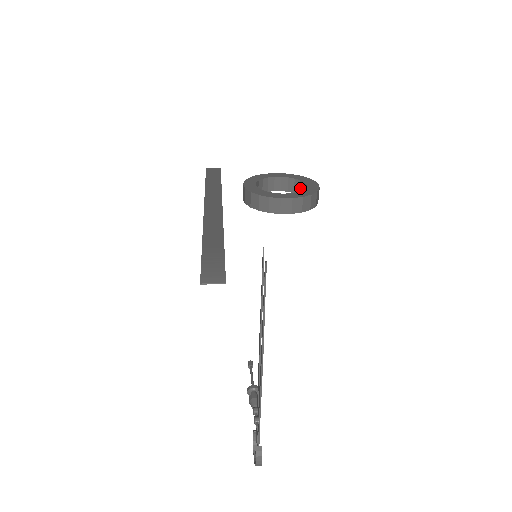
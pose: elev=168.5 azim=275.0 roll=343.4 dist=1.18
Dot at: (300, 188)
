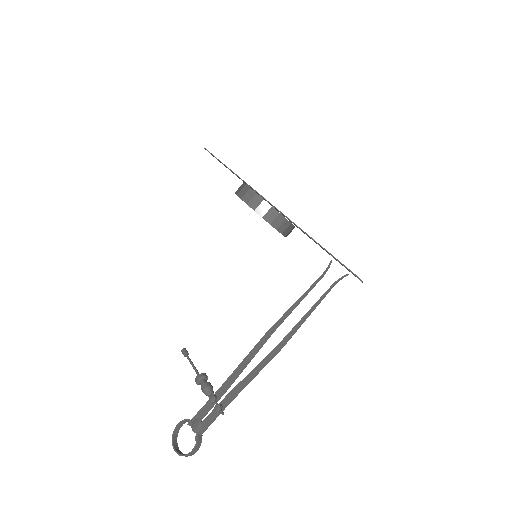
Dot at: occluded
